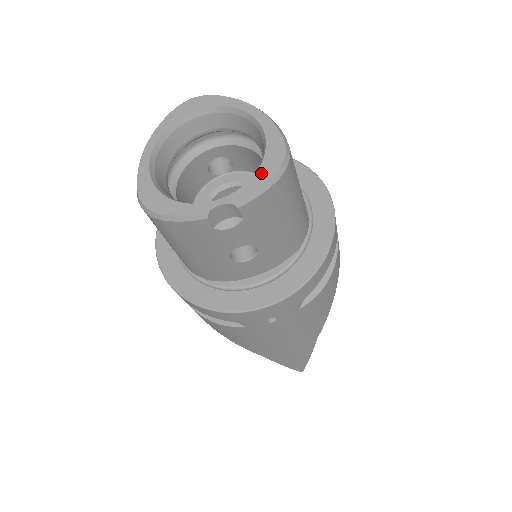
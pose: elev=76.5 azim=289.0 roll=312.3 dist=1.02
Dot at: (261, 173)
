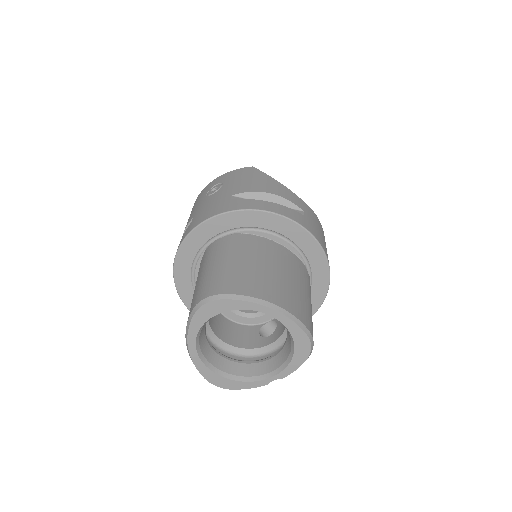
Dot at: (296, 359)
